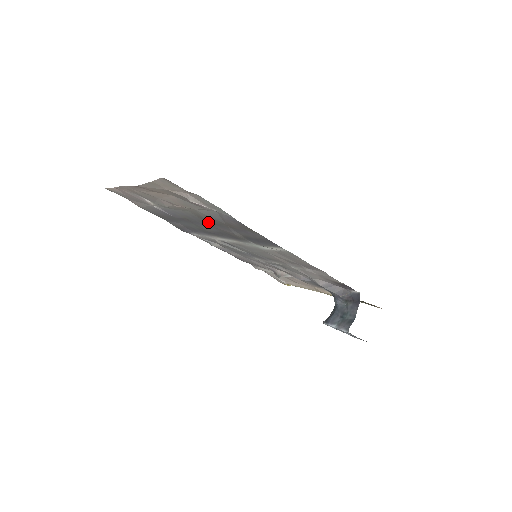
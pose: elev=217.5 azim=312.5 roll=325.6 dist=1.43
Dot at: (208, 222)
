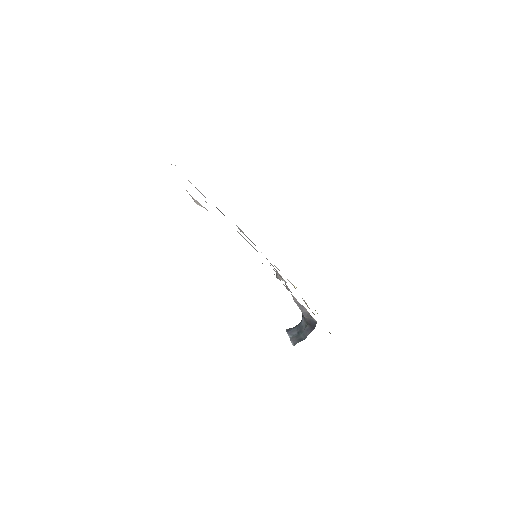
Dot at: occluded
